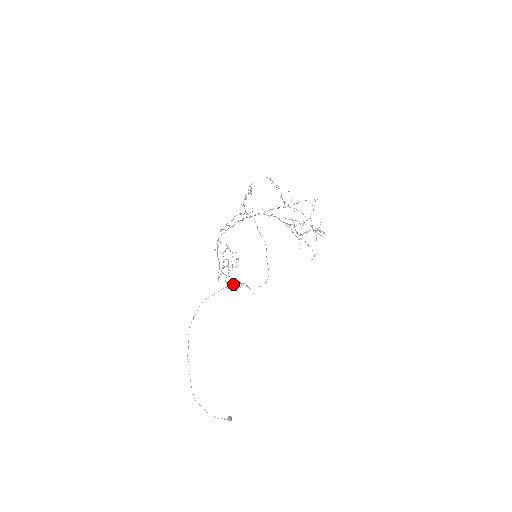
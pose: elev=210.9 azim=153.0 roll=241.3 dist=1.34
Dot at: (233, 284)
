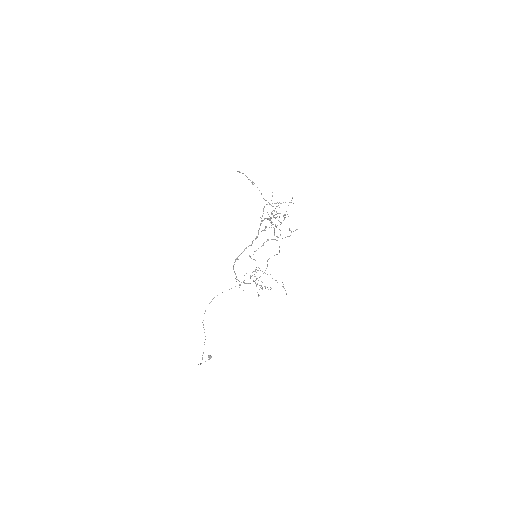
Dot at: occluded
